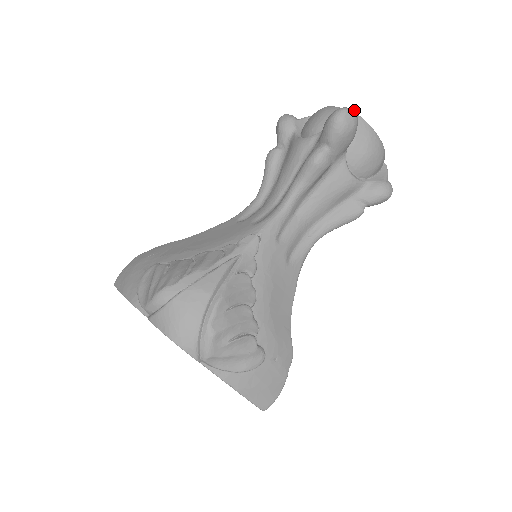
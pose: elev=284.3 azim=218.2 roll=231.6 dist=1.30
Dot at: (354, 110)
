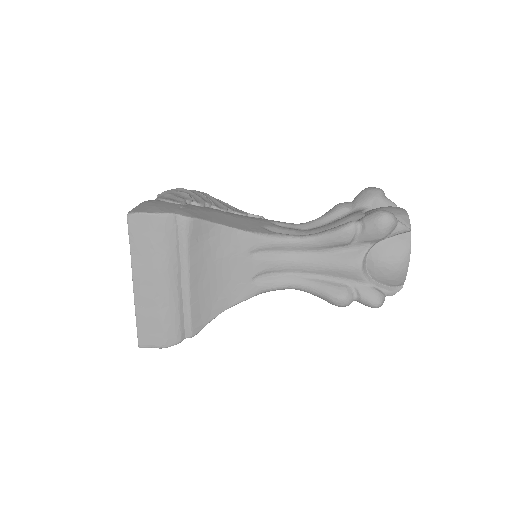
Dot at: occluded
